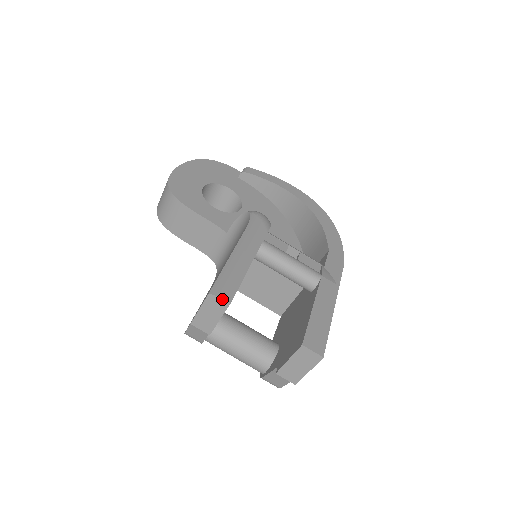
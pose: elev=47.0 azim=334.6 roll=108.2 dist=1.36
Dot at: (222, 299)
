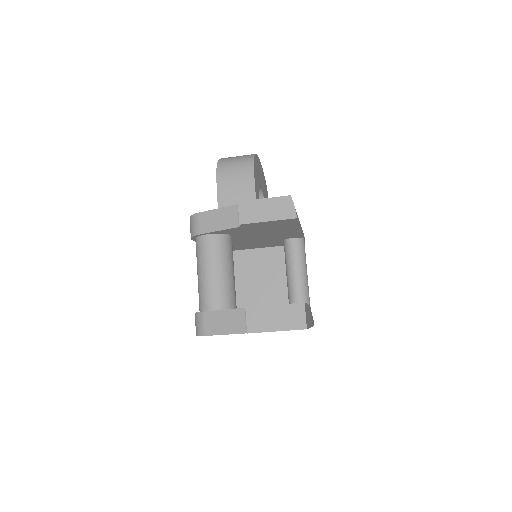
Dot at: (295, 209)
